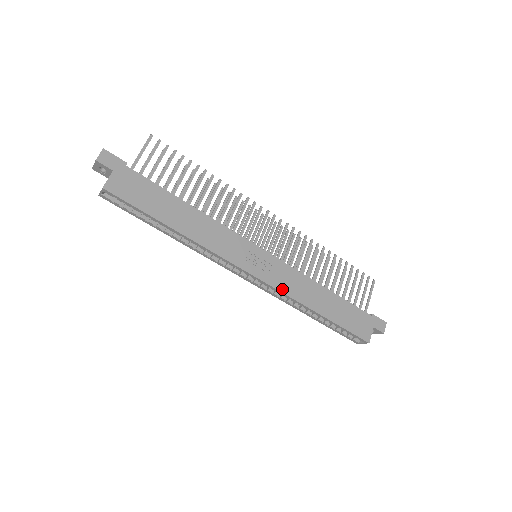
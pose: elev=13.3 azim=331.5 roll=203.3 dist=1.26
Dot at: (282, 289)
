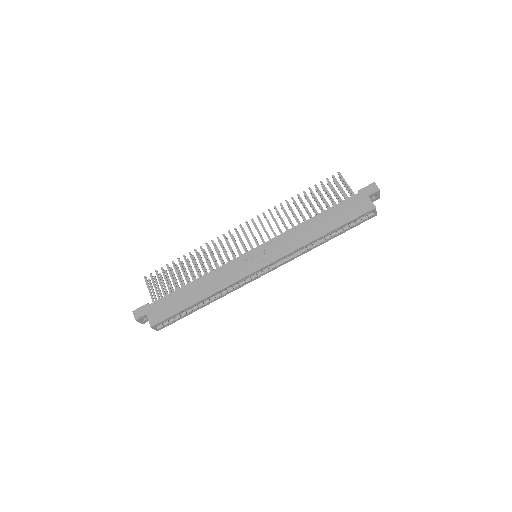
Dot at: (286, 253)
